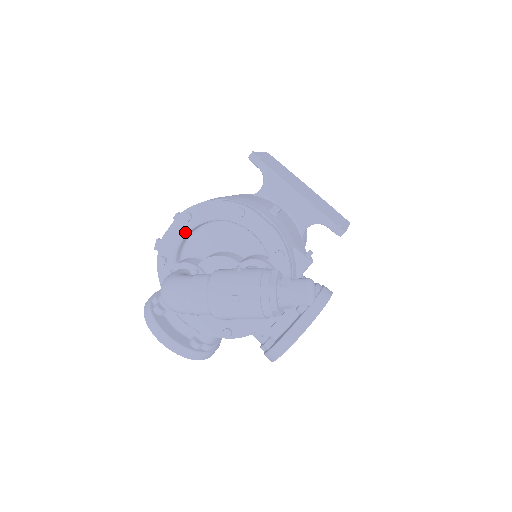
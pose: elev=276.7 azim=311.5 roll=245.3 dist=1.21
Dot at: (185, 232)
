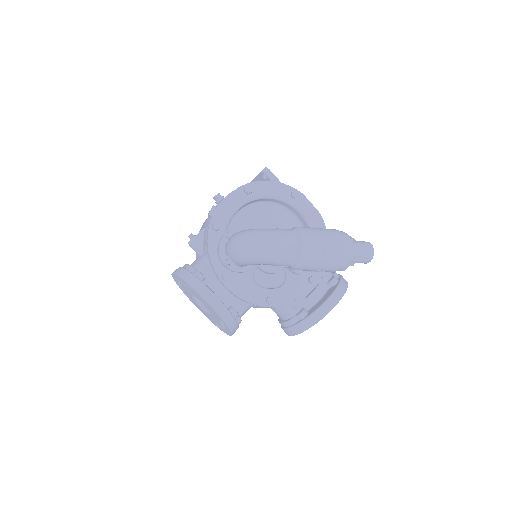
Dot at: (242, 203)
